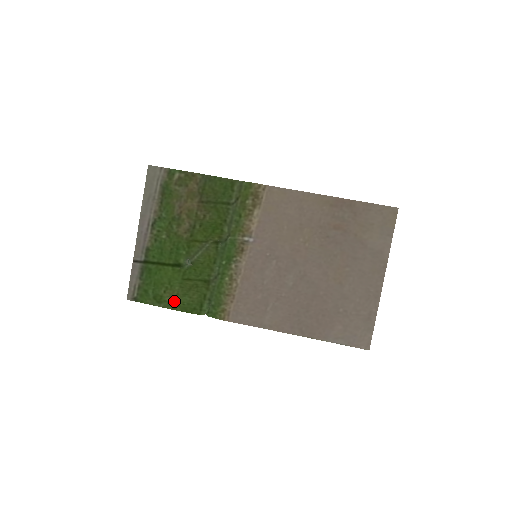
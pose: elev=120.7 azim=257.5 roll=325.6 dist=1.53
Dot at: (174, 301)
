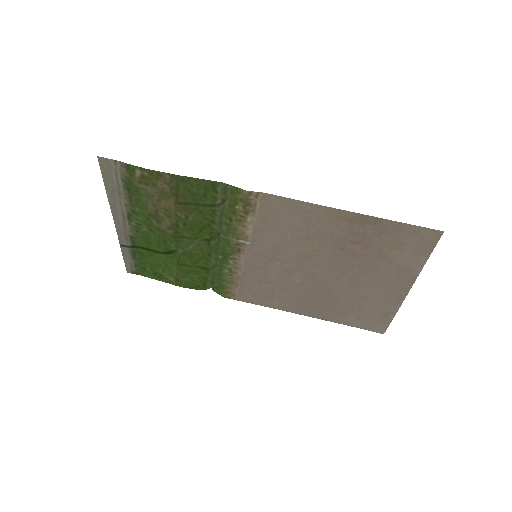
Dot at: (175, 280)
